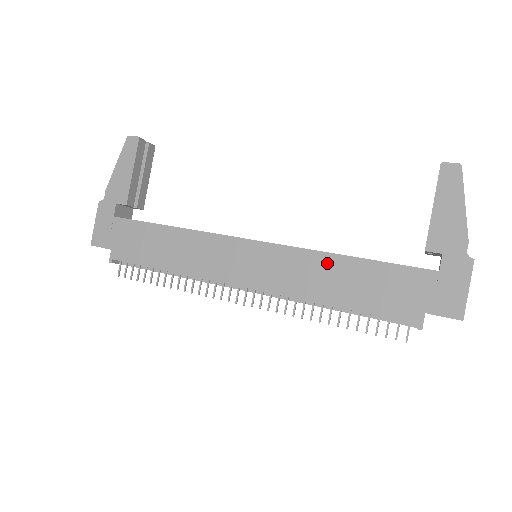
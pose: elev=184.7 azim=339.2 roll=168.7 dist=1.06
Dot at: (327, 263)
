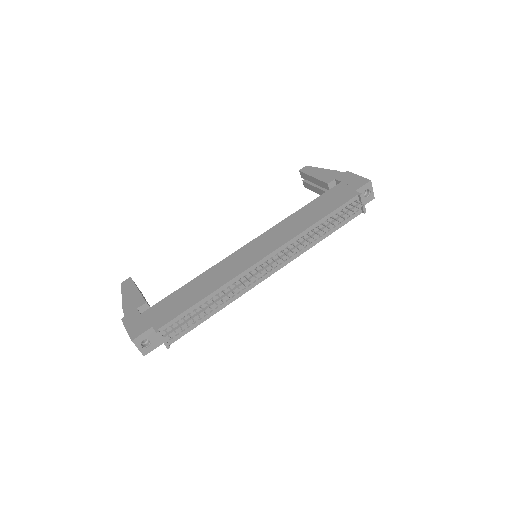
Dot at: (294, 217)
